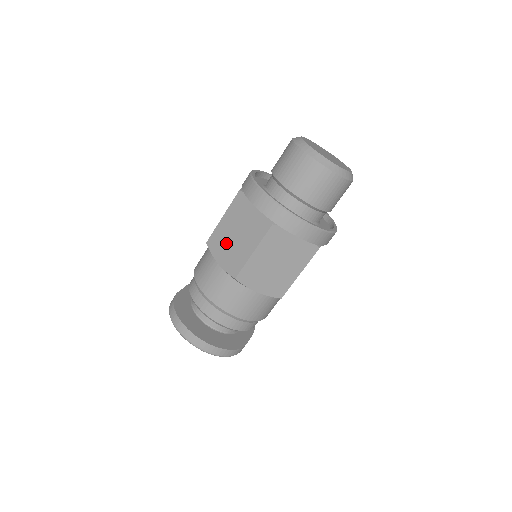
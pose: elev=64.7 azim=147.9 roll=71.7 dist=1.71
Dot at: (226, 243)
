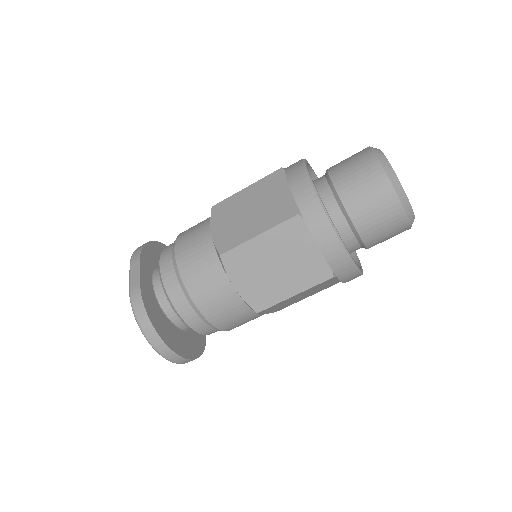
Dot at: (255, 269)
